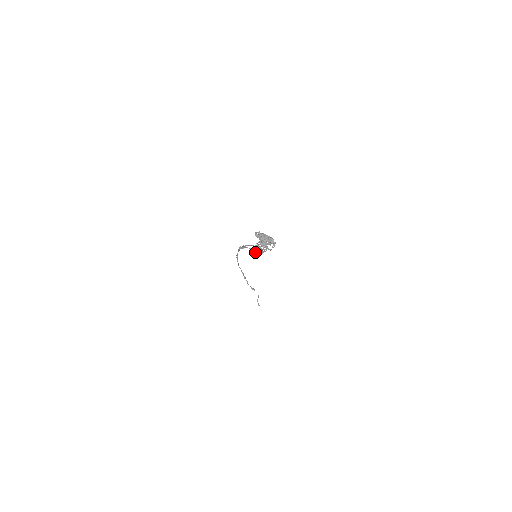
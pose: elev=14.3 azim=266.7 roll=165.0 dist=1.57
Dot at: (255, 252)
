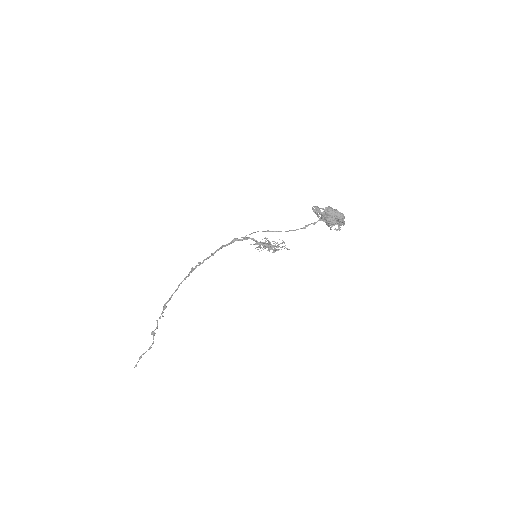
Dot at: (262, 248)
